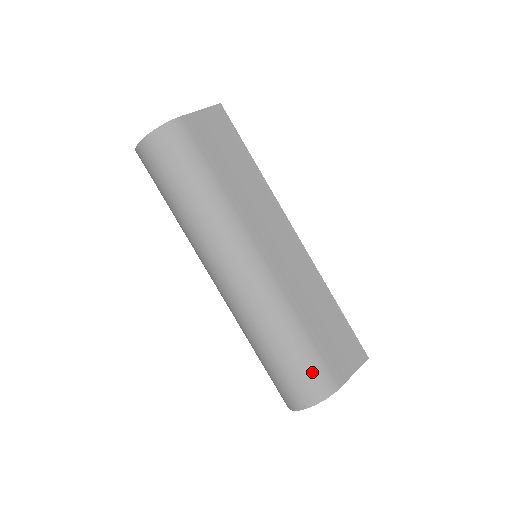
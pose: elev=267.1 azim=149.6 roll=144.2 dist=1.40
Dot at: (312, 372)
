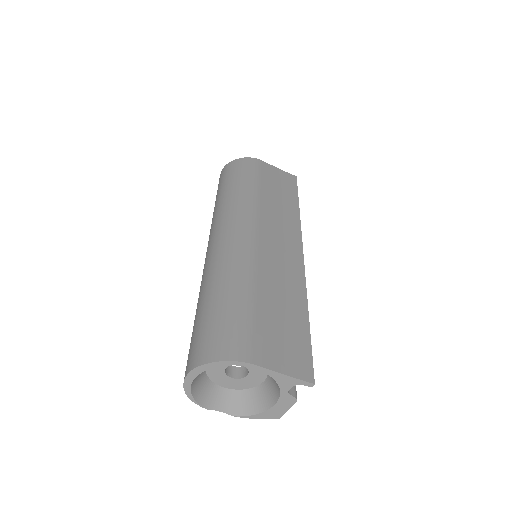
Dot at: (232, 329)
